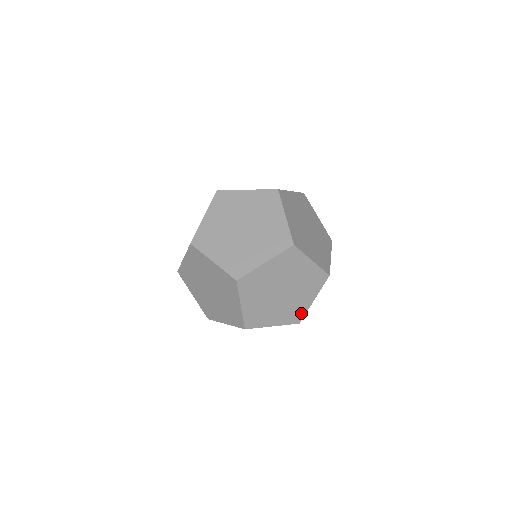
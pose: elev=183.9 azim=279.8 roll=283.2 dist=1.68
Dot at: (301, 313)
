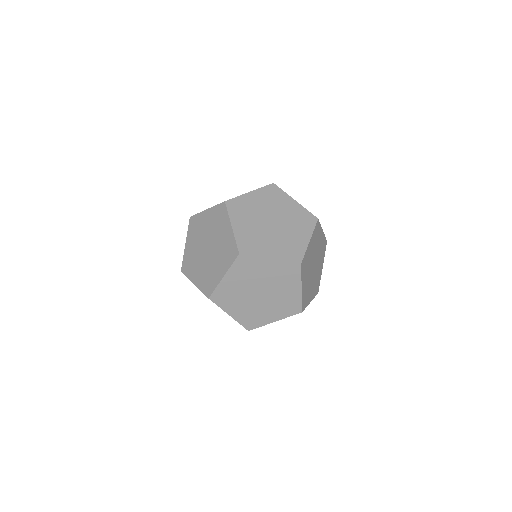
Dot at: (319, 282)
